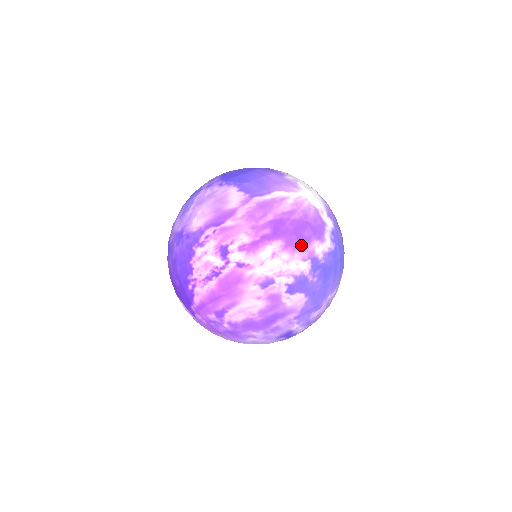
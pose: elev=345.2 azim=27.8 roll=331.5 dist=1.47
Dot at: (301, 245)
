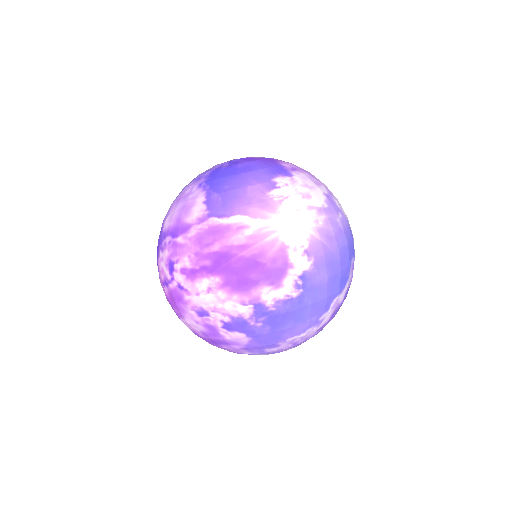
Dot at: (243, 288)
